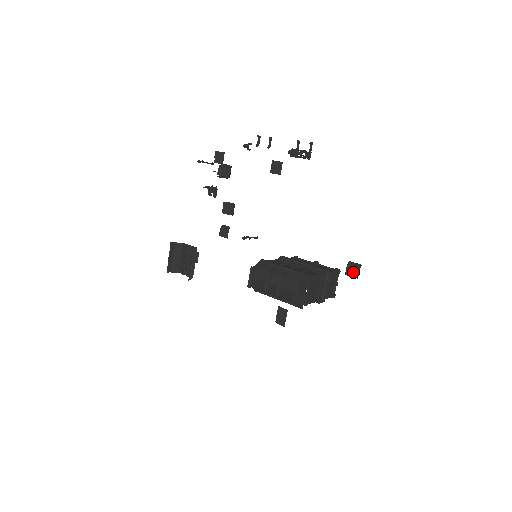
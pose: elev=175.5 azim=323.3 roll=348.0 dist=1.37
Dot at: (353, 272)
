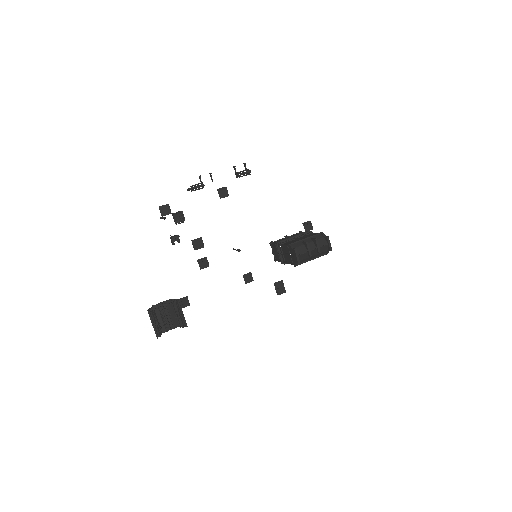
Dot at: (309, 227)
